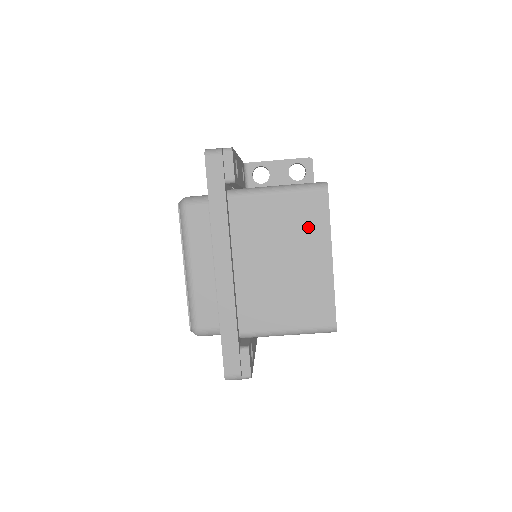
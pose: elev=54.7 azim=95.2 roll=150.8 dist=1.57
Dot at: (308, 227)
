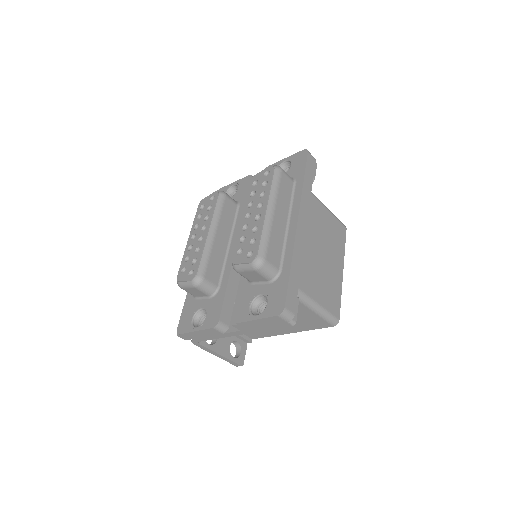
Dot at: (336, 242)
